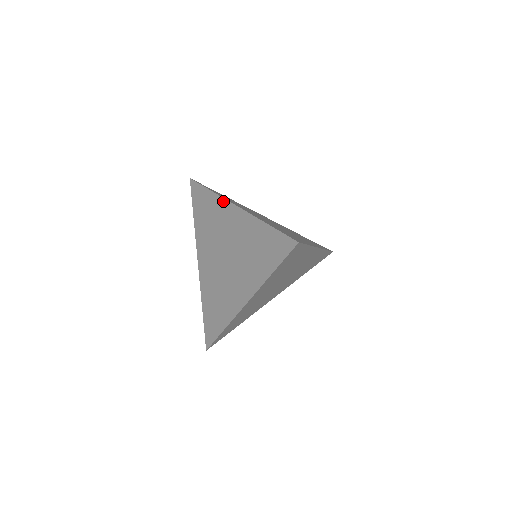
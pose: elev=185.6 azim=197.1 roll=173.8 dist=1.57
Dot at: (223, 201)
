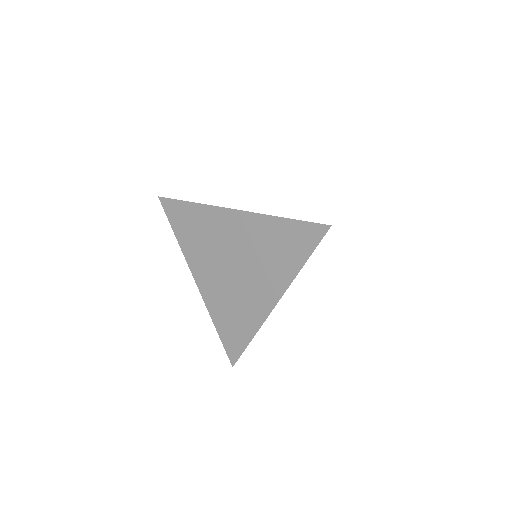
Dot at: (215, 209)
